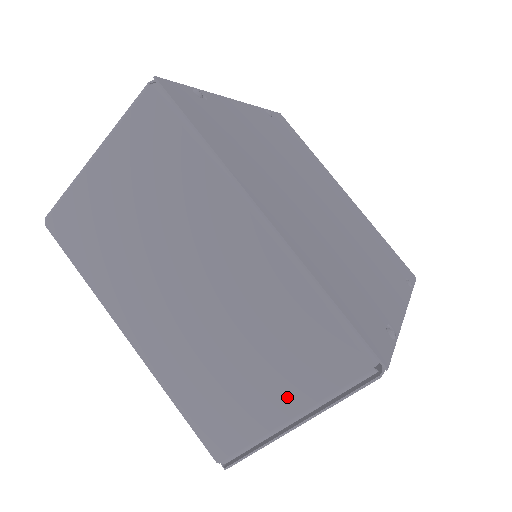
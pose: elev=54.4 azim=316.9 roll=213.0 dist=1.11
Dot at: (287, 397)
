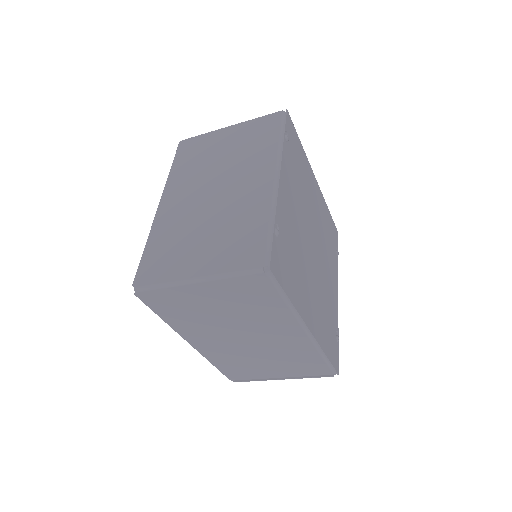
Dot at: (284, 373)
